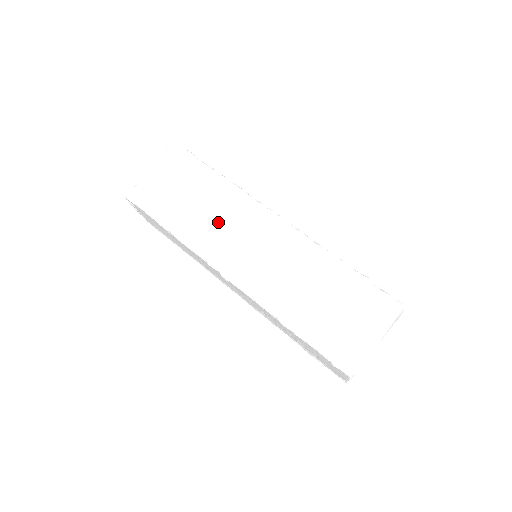
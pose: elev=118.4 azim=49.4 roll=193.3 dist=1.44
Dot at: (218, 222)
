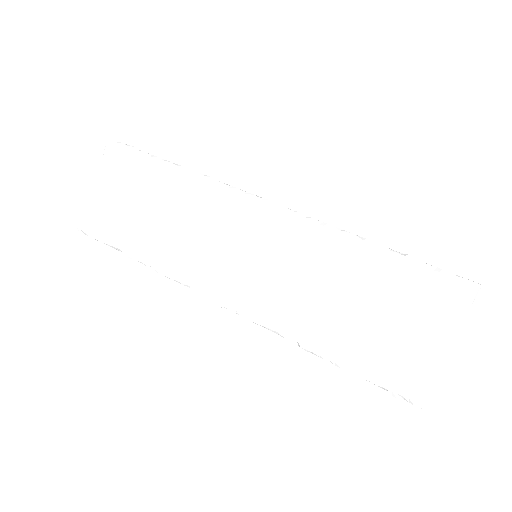
Dot at: (189, 232)
